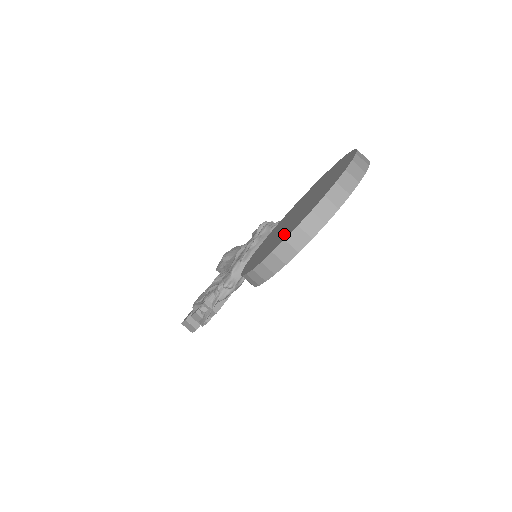
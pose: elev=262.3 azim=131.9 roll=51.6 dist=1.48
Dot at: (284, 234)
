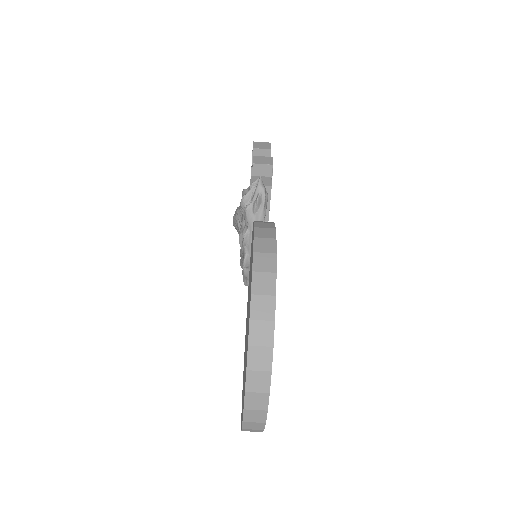
Dot at: occluded
